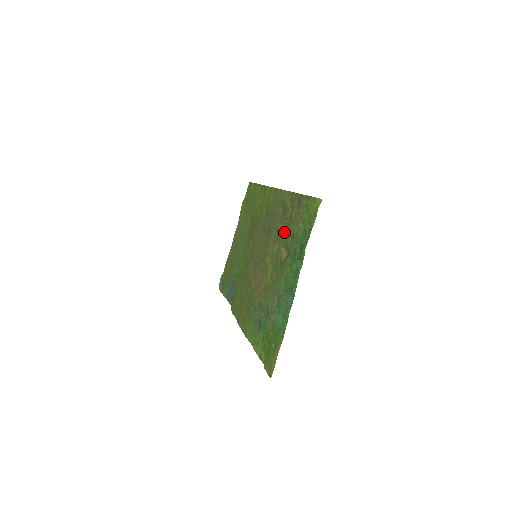
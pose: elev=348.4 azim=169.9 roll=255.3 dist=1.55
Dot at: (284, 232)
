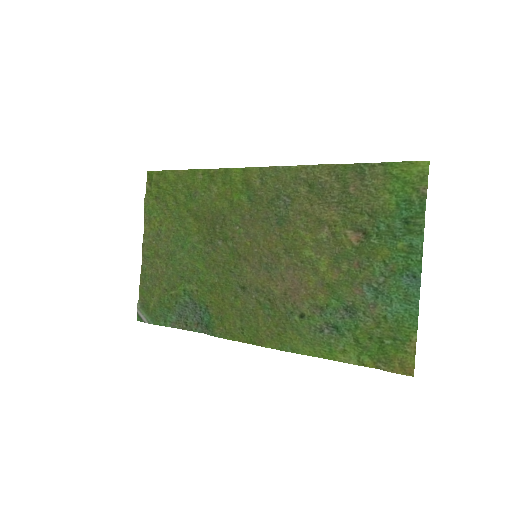
Dot at: (335, 213)
